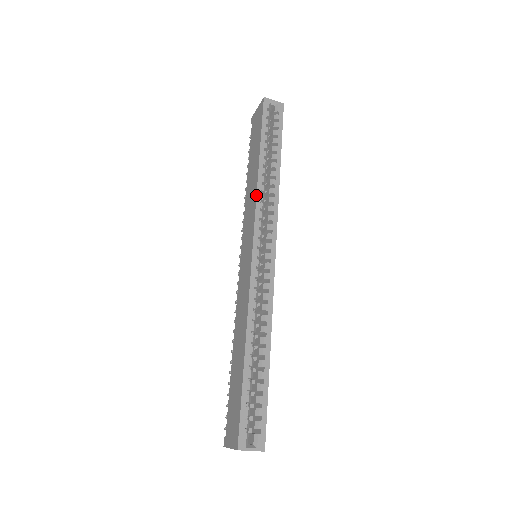
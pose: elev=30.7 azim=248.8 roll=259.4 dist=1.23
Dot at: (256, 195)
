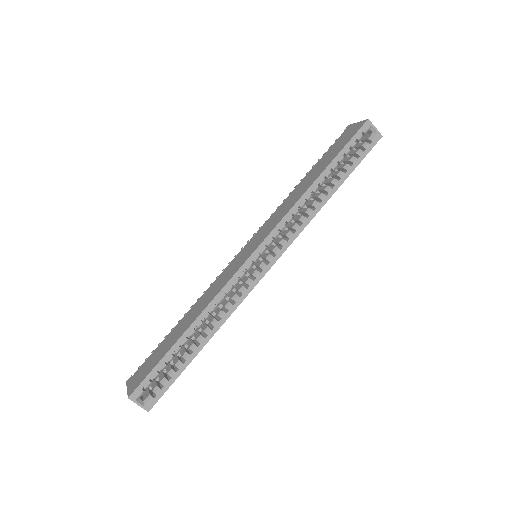
Dot at: (292, 207)
